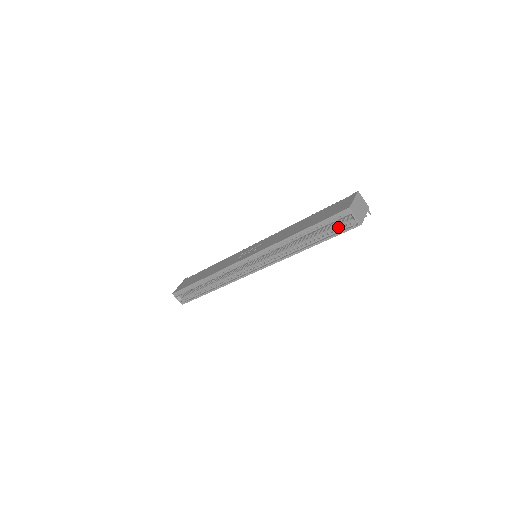
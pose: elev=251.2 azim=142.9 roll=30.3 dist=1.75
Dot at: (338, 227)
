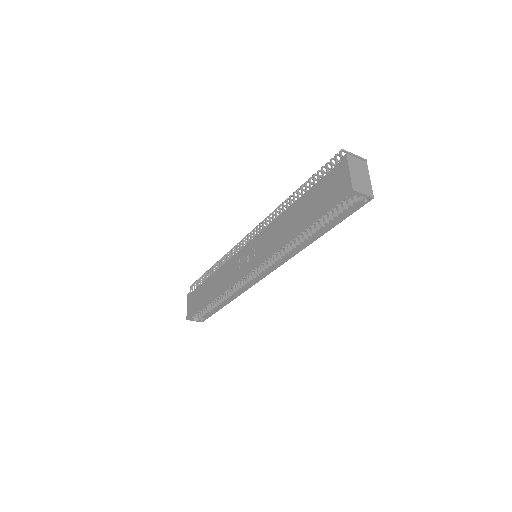
Dot at: (345, 209)
